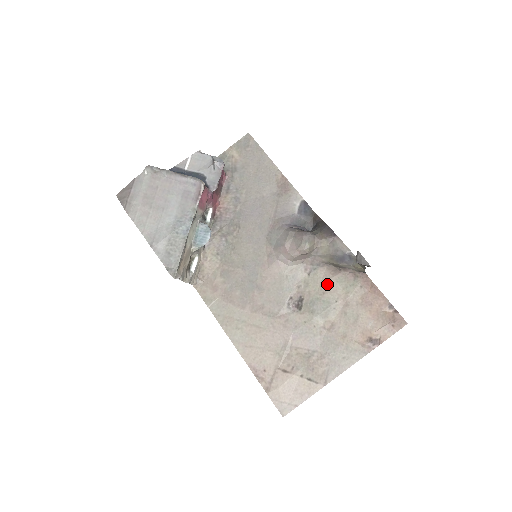
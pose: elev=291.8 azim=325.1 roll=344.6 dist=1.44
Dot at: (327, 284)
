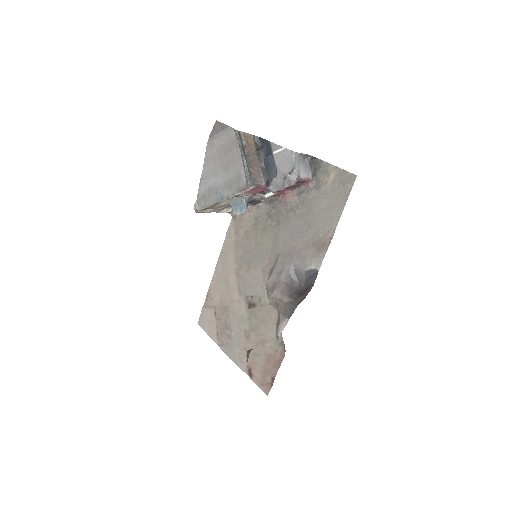
Dot at: (269, 322)
